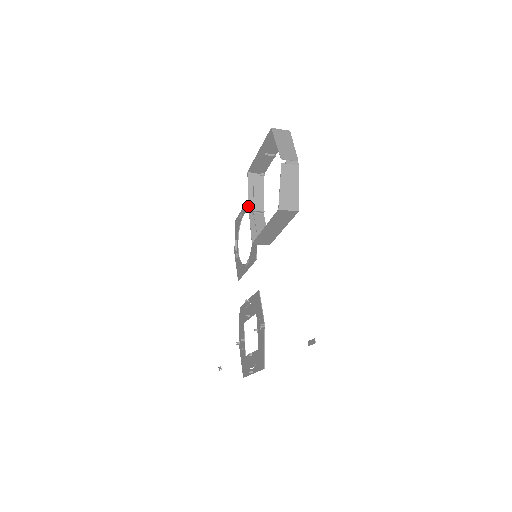
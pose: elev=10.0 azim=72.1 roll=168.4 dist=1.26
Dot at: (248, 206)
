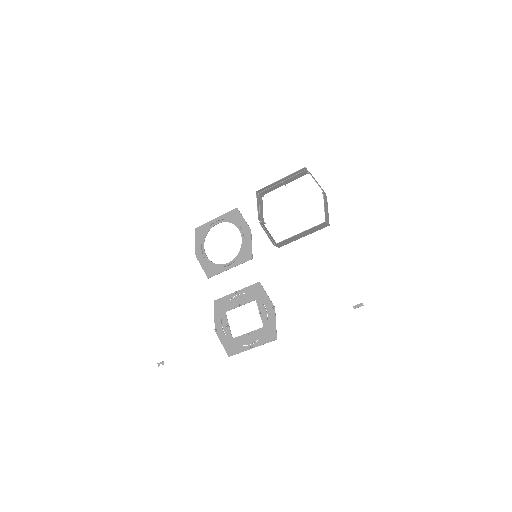
Dot at: (229, 217)
